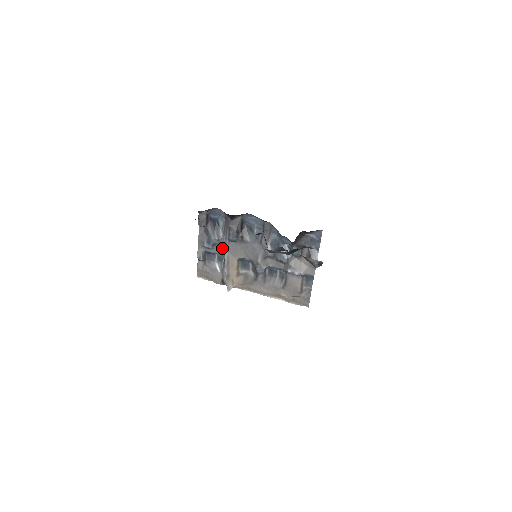
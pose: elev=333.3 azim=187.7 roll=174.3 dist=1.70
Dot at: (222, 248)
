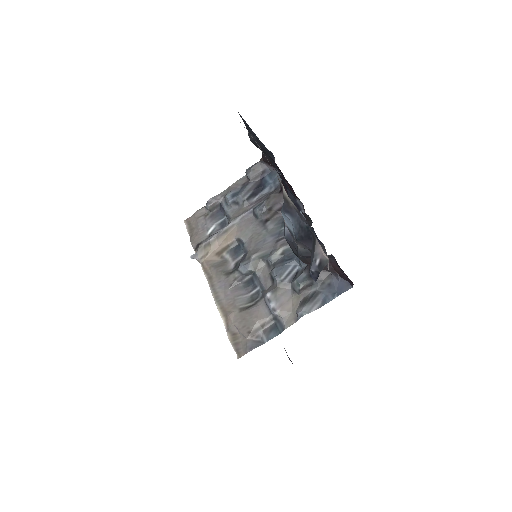
Dot at: (238, 213)
